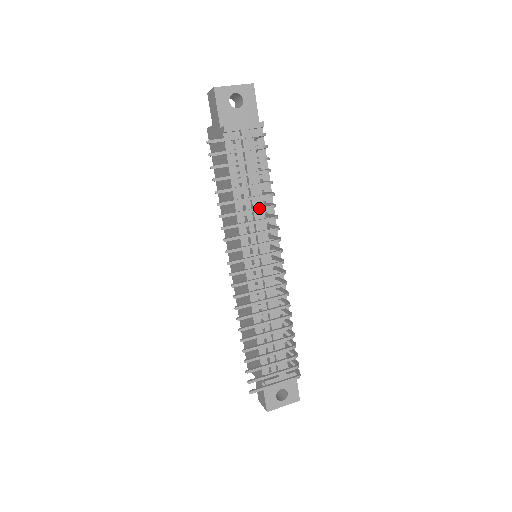
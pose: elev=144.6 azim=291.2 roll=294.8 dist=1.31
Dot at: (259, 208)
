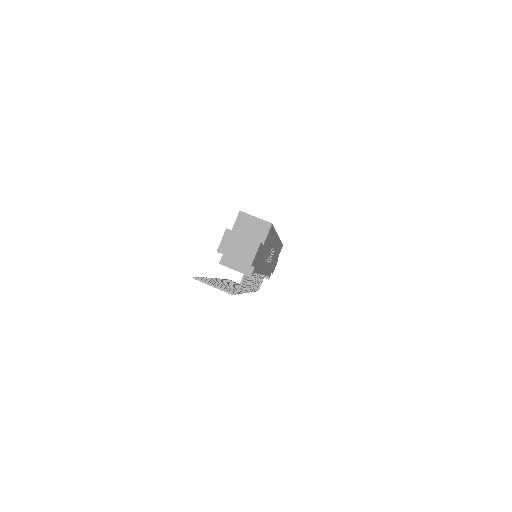
Dot at: occluded
